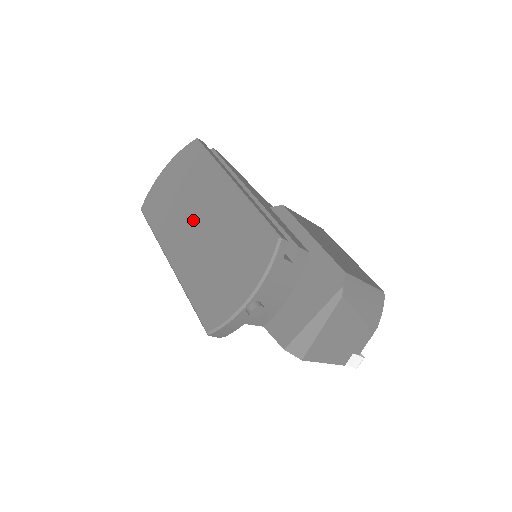
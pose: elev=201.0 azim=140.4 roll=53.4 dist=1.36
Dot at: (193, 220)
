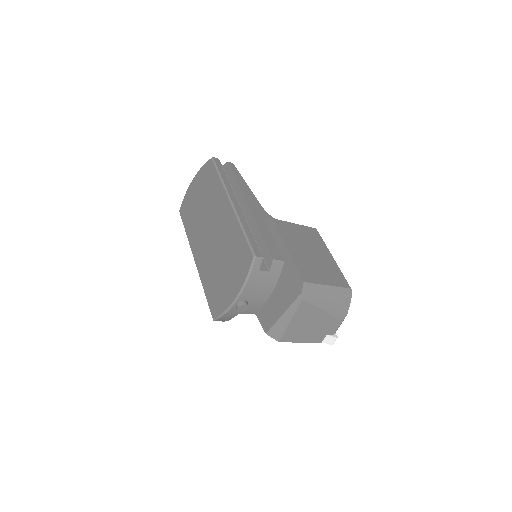
Dot at: (208, 229)
